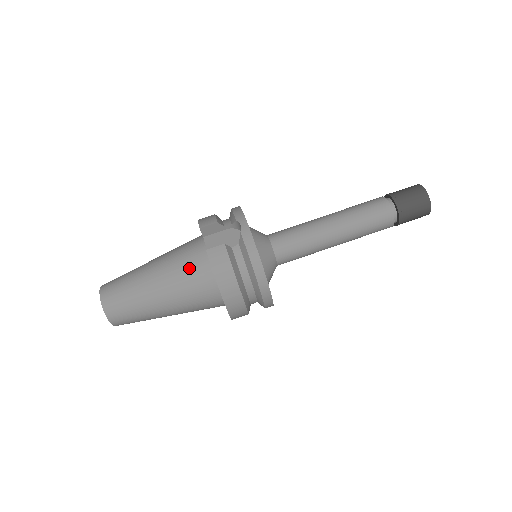
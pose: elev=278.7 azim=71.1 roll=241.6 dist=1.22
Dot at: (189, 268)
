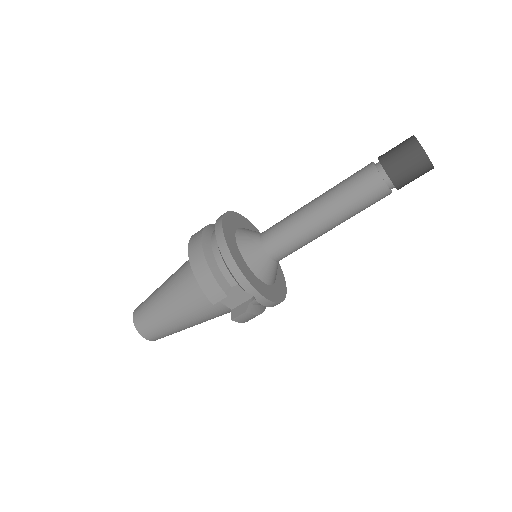
Dot at: (215, 315)
